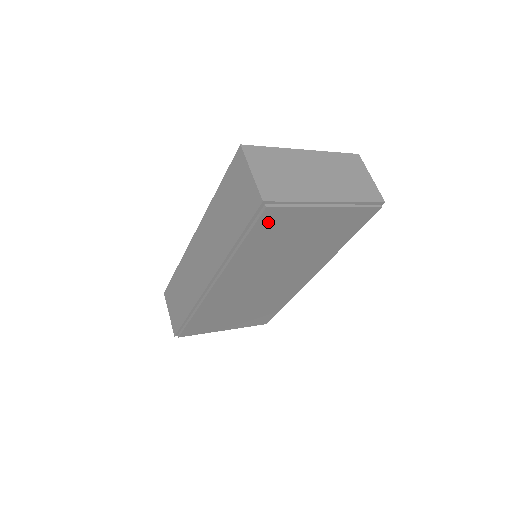
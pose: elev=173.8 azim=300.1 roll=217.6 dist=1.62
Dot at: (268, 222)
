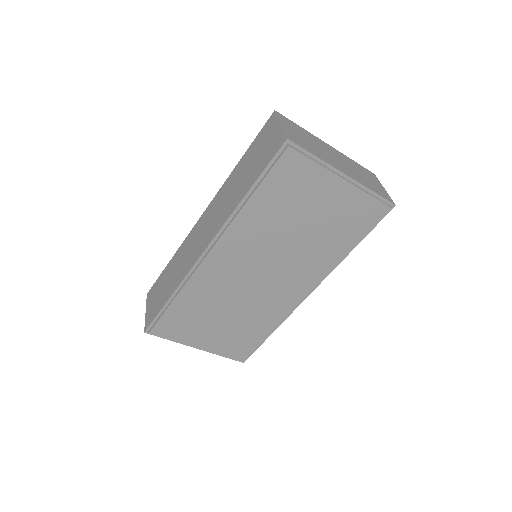
Dot at: (285, 171)
